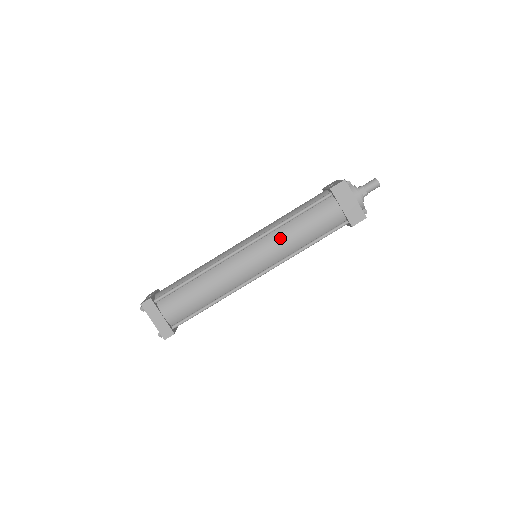
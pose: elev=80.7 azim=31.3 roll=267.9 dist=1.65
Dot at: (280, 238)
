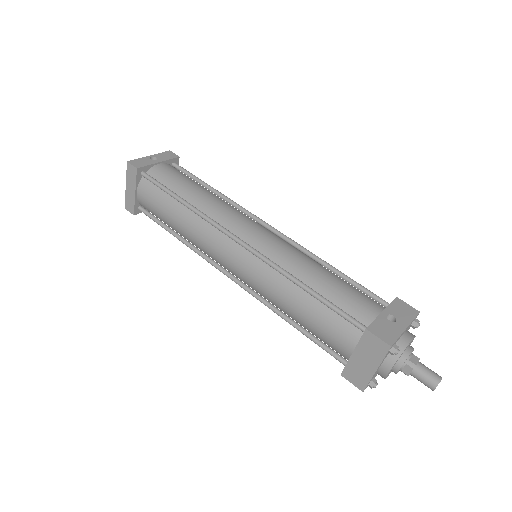
Dot at: (273, 284)
